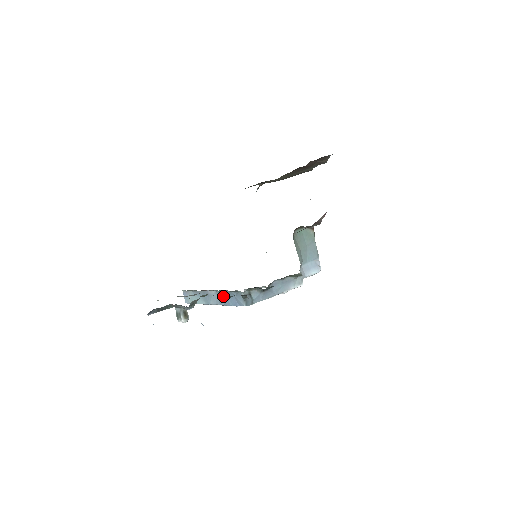
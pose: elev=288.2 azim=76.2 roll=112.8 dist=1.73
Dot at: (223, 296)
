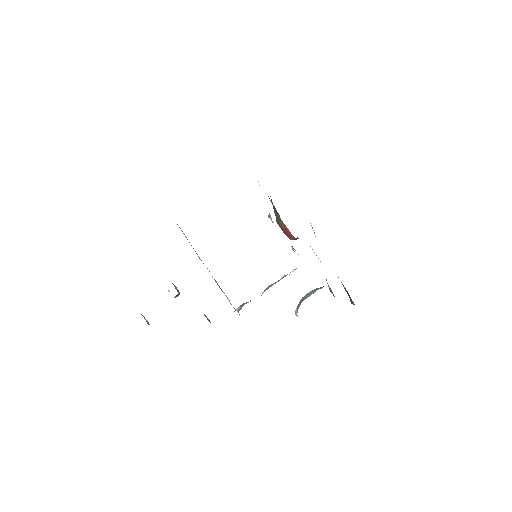
Dot at: occluded
